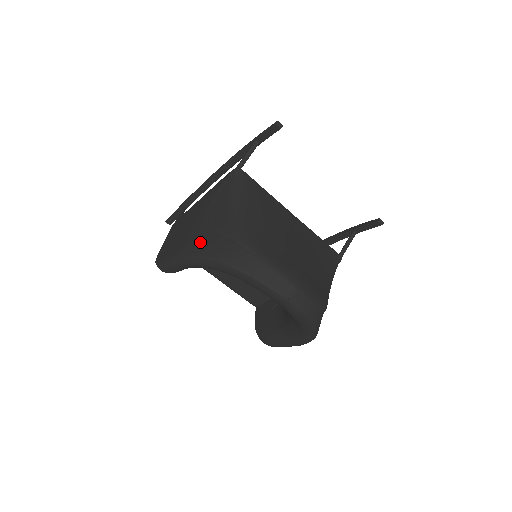
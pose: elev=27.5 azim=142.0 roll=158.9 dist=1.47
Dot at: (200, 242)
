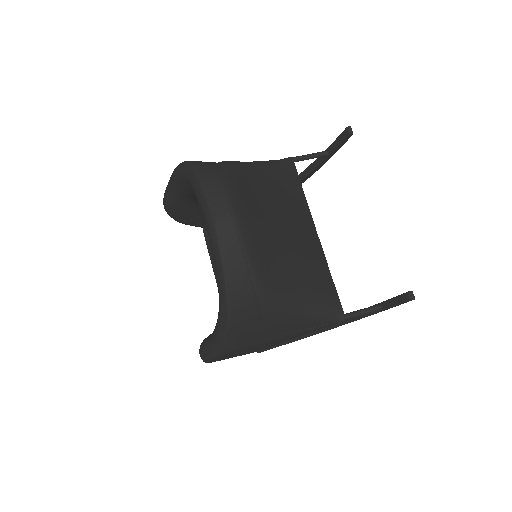
Dot at: occluded
